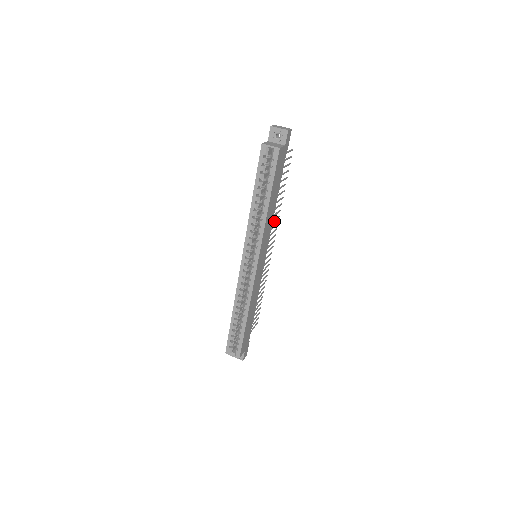
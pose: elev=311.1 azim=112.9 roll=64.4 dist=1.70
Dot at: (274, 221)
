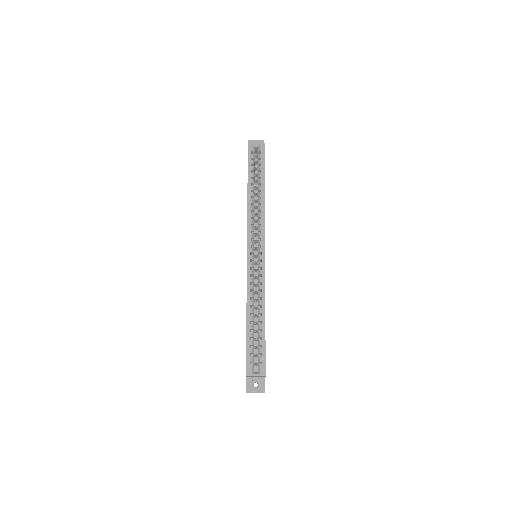
Dot at: occluded
